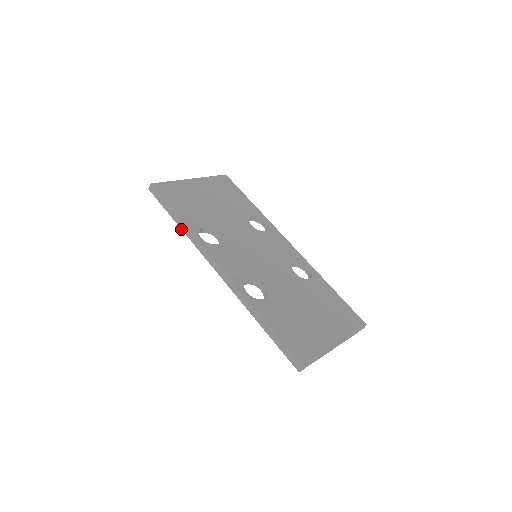
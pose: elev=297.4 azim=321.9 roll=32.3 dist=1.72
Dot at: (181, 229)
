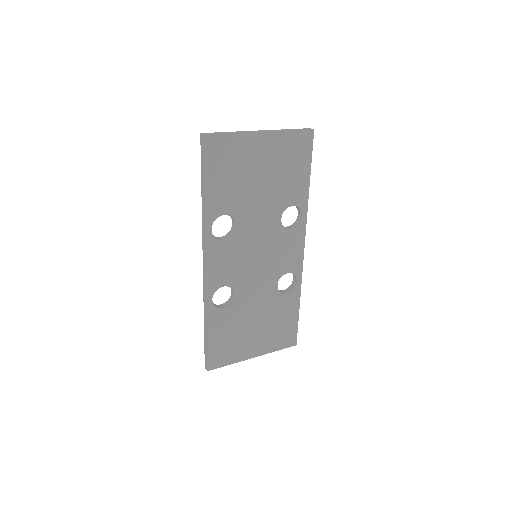
Dot at: occluded
